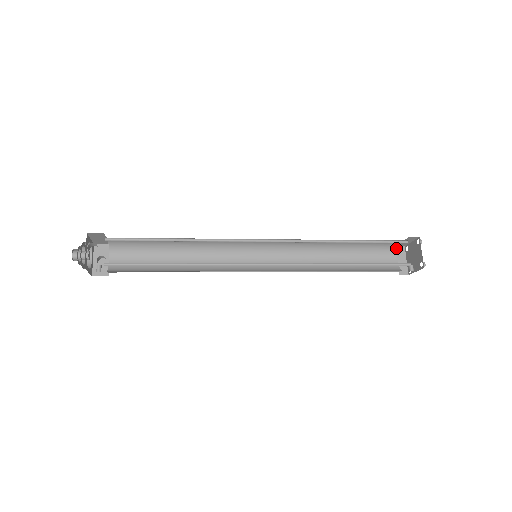
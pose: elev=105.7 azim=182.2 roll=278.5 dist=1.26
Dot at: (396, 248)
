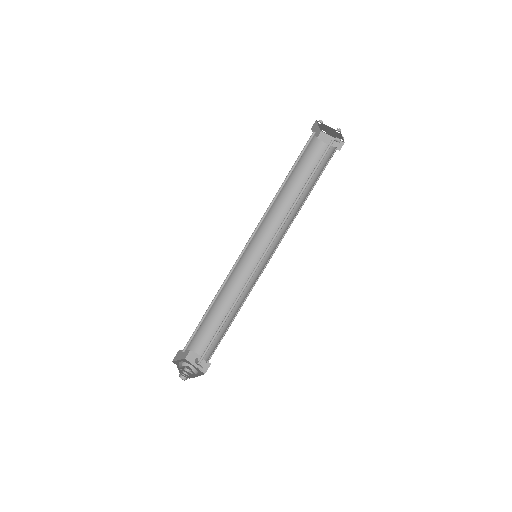
Dot at: (317, 141)
